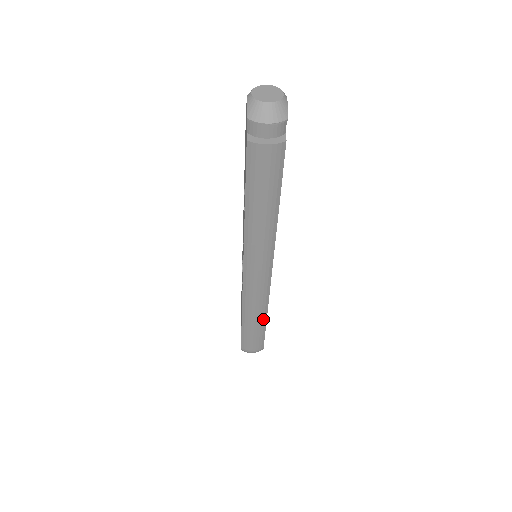
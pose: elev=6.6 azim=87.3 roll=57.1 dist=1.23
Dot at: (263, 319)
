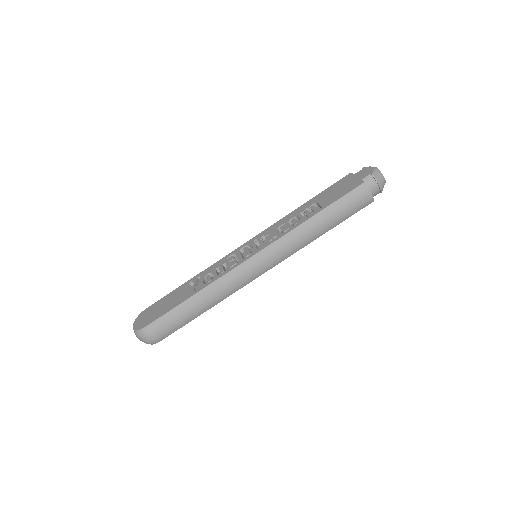
Dot at: (206, 309)
